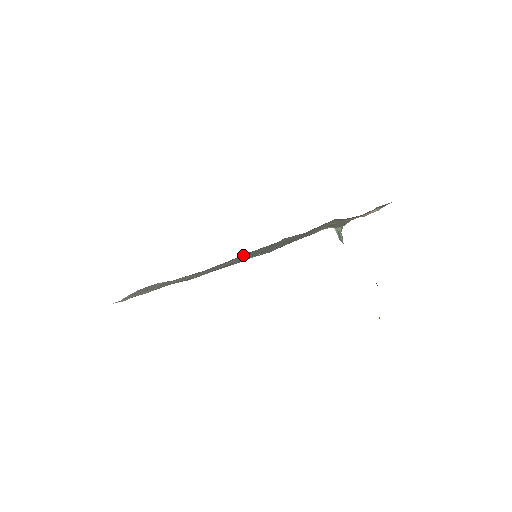
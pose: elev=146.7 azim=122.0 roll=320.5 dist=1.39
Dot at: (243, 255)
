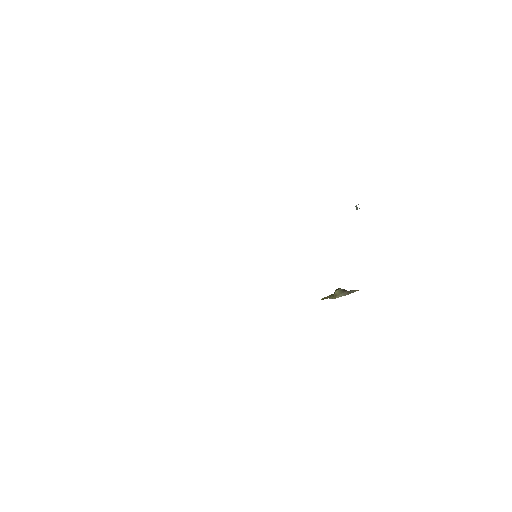
Dot at: occluded
